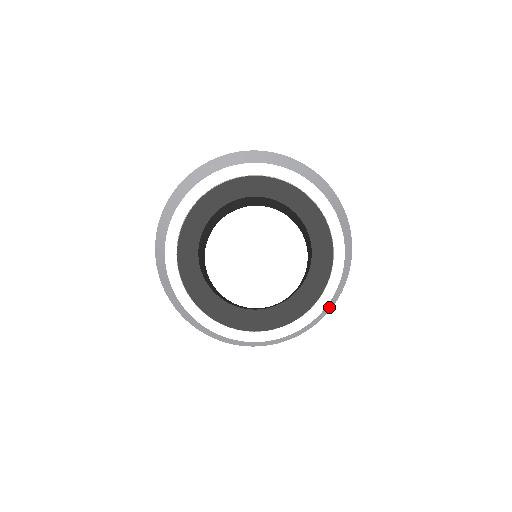
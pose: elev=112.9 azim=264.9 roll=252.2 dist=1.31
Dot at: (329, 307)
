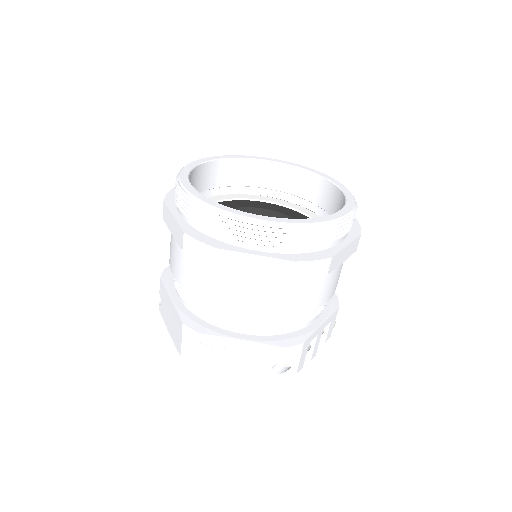
Dot at: occluded
